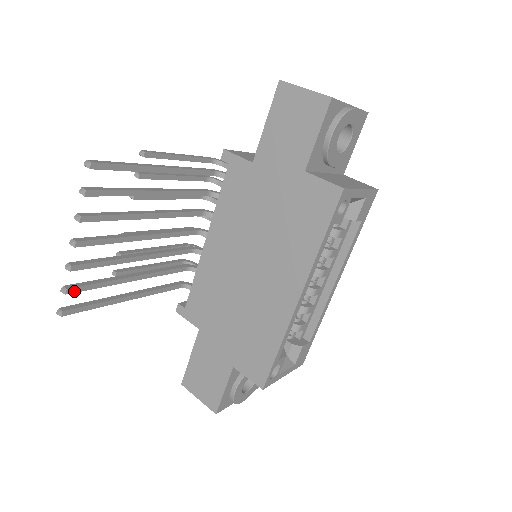
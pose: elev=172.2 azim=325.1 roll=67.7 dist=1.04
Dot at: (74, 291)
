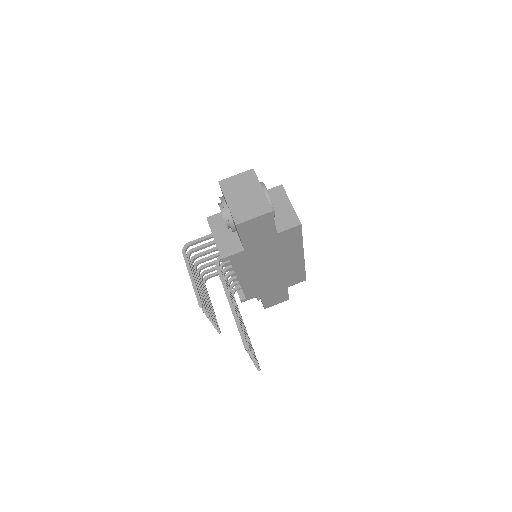
Dot at: (257, 362)
